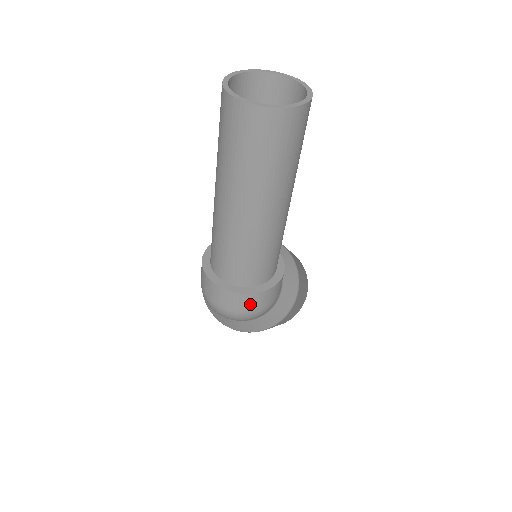
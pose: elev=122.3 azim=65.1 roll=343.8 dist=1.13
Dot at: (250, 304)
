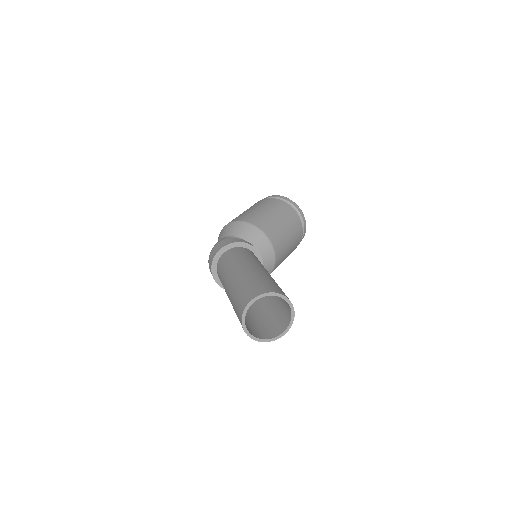
Dot at: occluded
